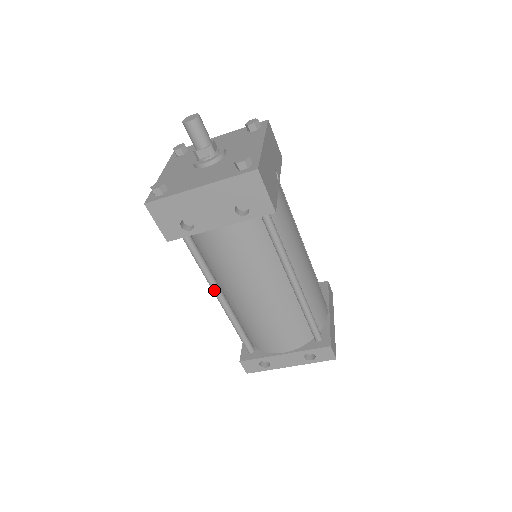
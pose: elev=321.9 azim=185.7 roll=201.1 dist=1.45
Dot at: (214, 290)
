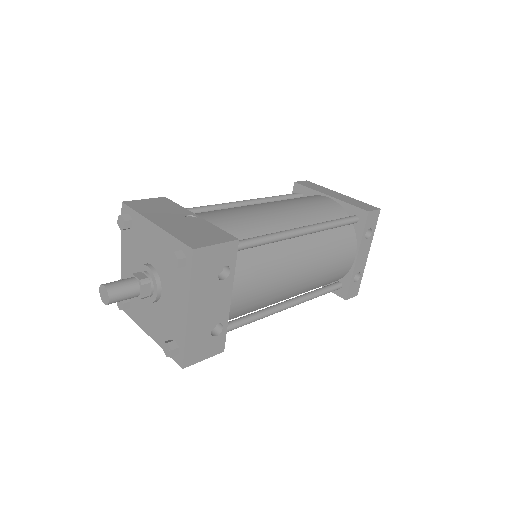
Dot at: (279, 311)
